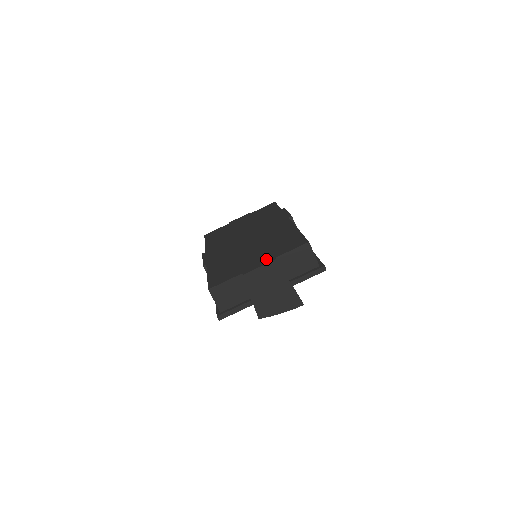
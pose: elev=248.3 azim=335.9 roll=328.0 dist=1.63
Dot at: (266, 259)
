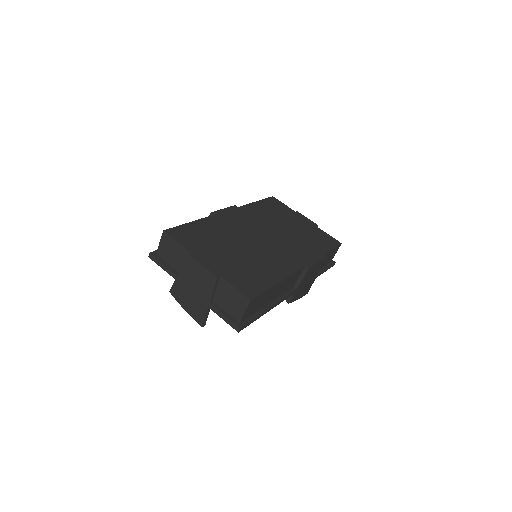
Dot at: (217, 267)
